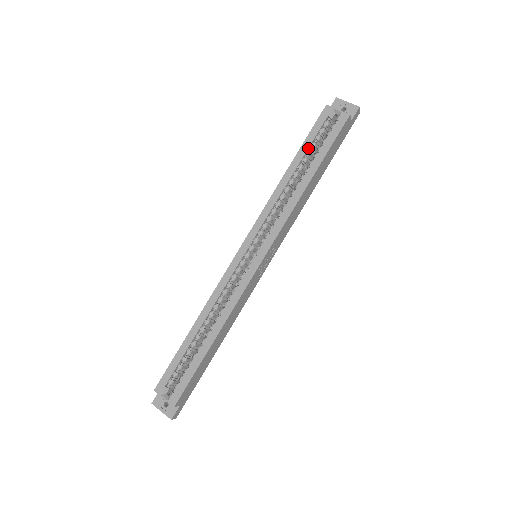
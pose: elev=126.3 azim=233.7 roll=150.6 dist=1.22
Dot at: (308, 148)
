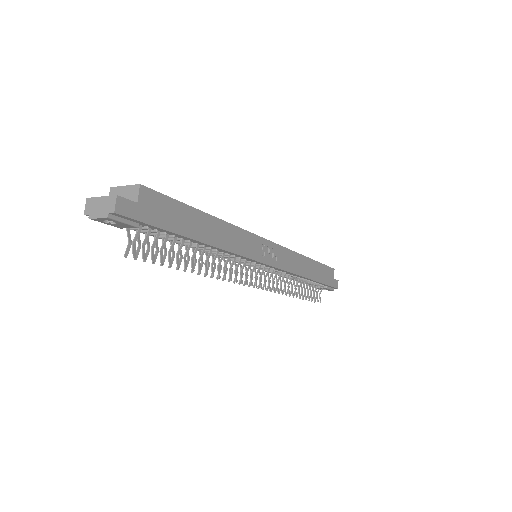
Dot at: occluded
